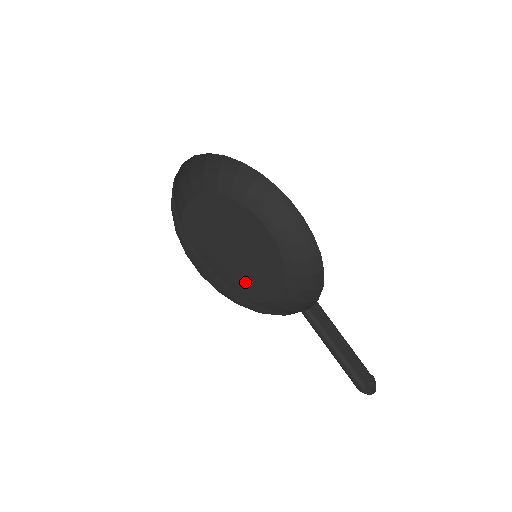
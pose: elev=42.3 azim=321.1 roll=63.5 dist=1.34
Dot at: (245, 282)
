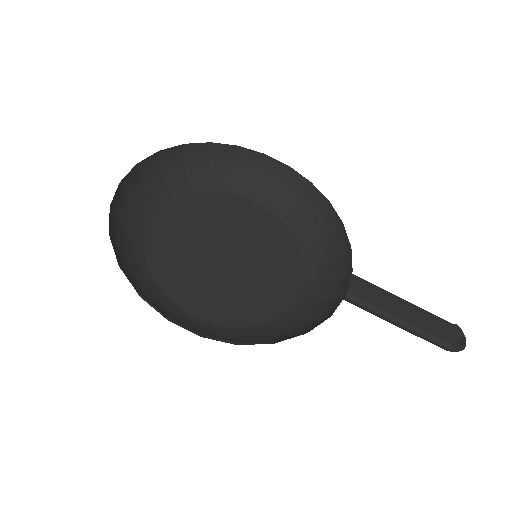
Dot at: (259, 295)
